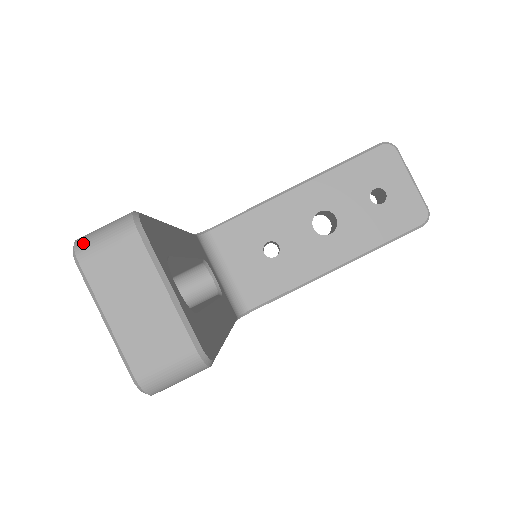
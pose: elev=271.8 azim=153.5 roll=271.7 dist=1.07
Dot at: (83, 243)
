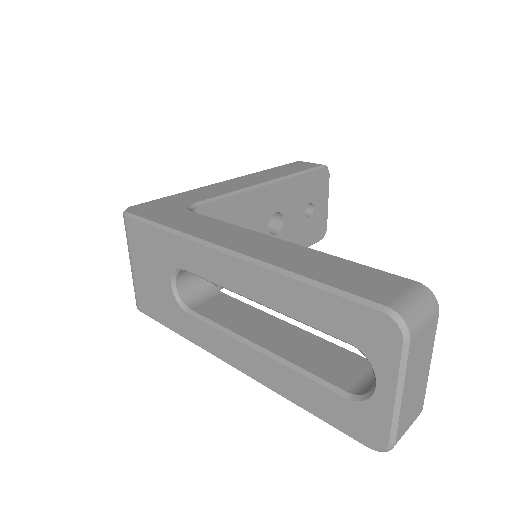
Dot at: (412, 319)
